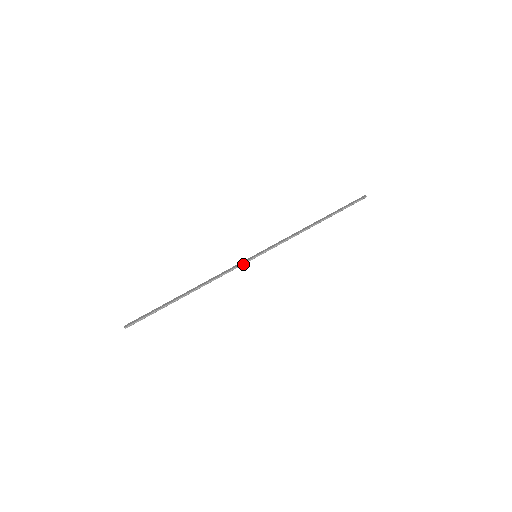
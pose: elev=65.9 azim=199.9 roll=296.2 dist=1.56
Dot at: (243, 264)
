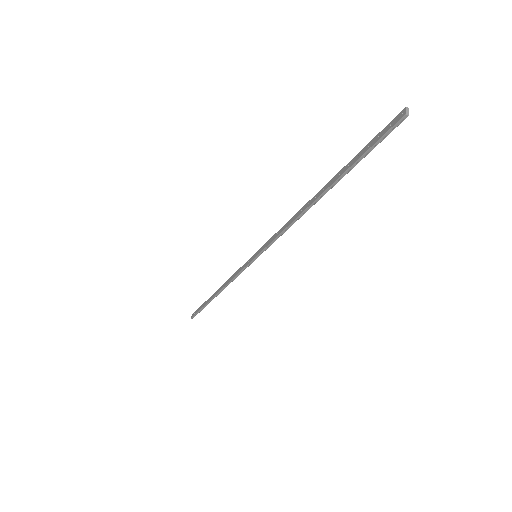
Dot at: occluded
